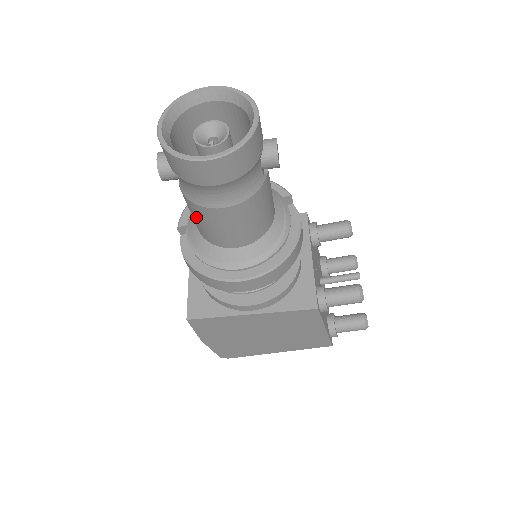
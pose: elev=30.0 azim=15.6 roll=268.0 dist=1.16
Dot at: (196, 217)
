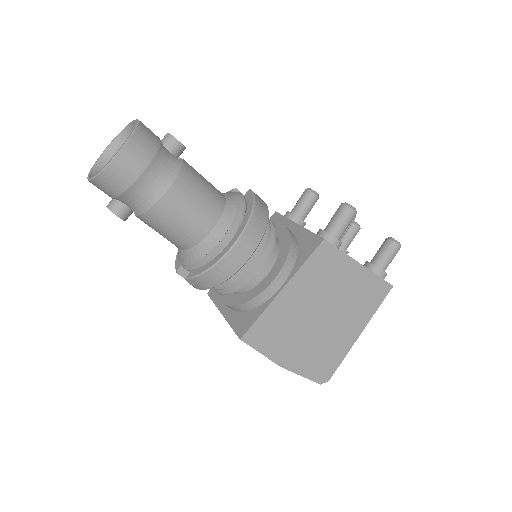
Dot at: (163, 227)
